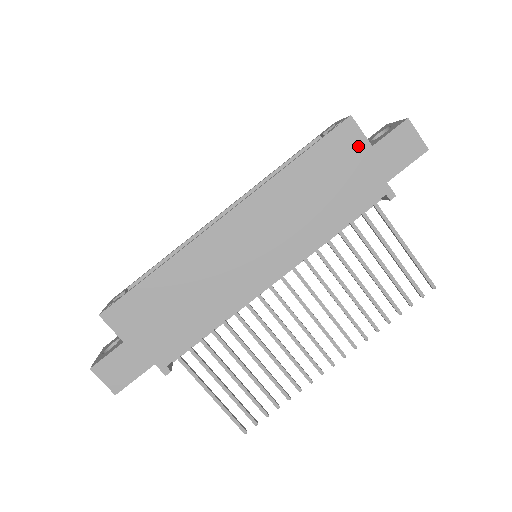
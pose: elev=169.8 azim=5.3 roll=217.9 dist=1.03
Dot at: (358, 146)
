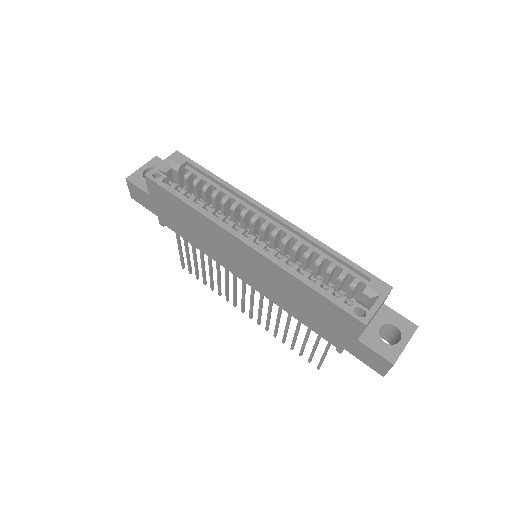
Dot at: (350, 330)
